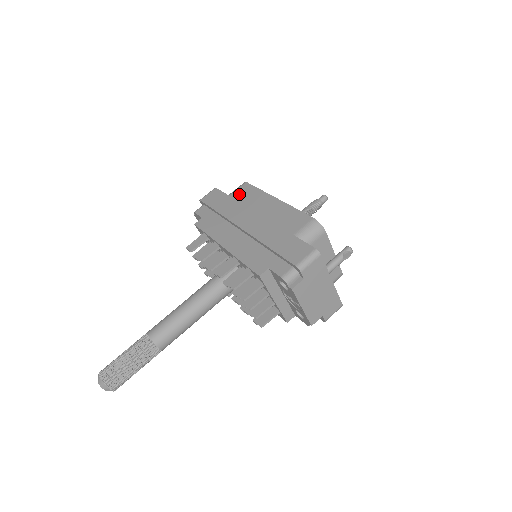
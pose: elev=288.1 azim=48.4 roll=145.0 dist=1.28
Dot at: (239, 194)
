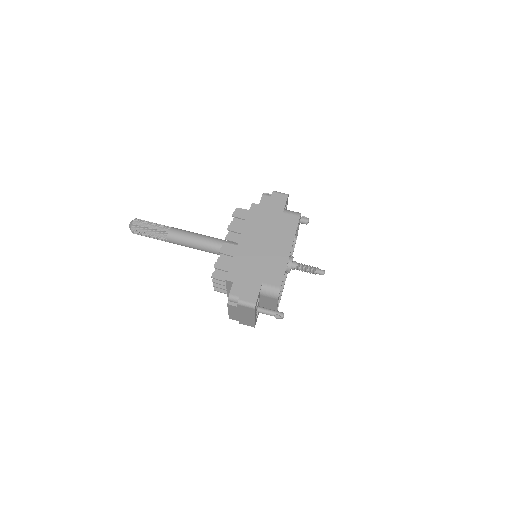
Dot at: (287, 219)
